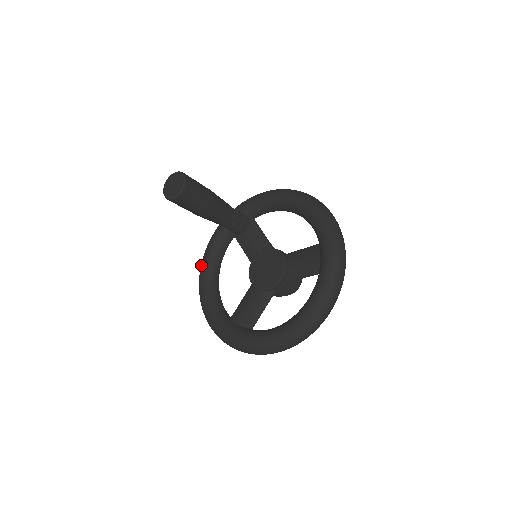
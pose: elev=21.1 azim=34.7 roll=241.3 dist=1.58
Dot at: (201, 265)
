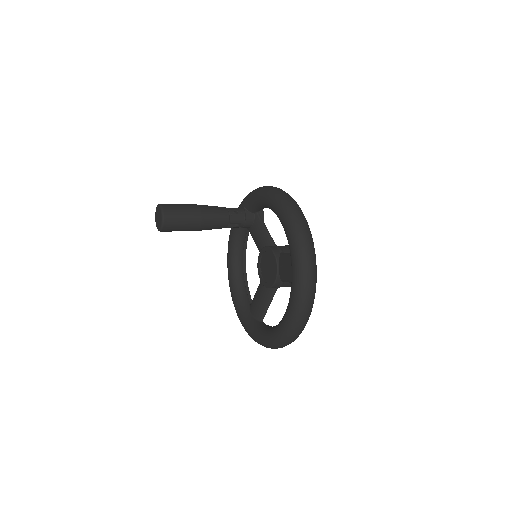
Dot at: (227, 254)
